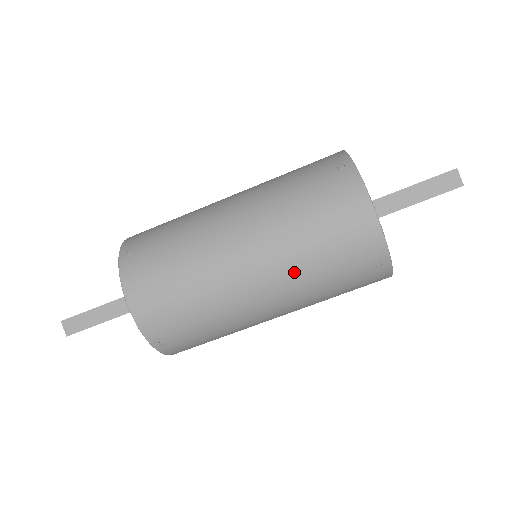
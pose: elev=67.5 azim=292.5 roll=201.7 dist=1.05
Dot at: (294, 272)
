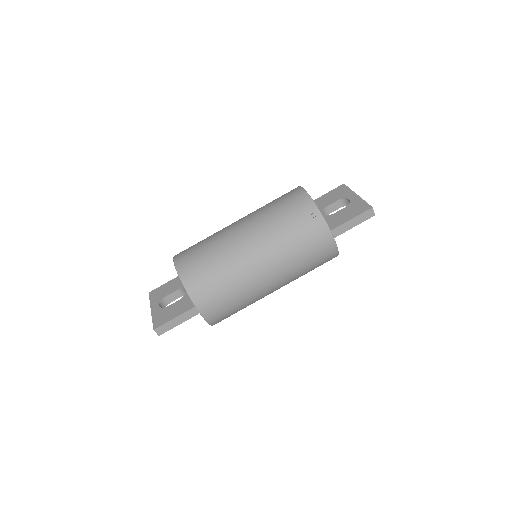
Dot at: (293, 276)
